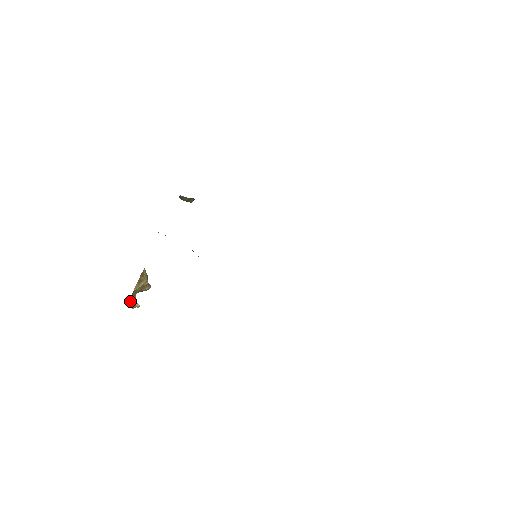
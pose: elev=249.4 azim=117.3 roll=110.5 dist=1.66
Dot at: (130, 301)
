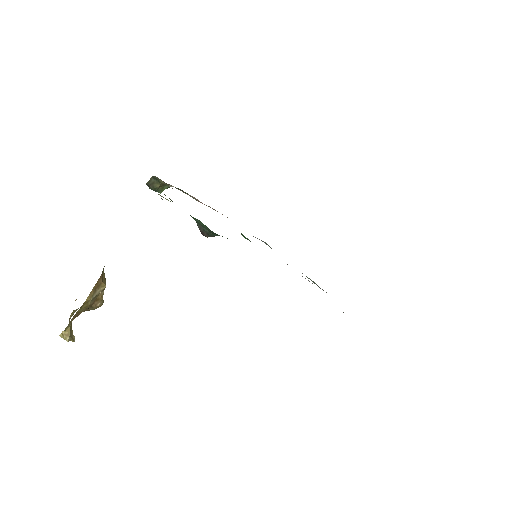
Dot at: (68, 325)
